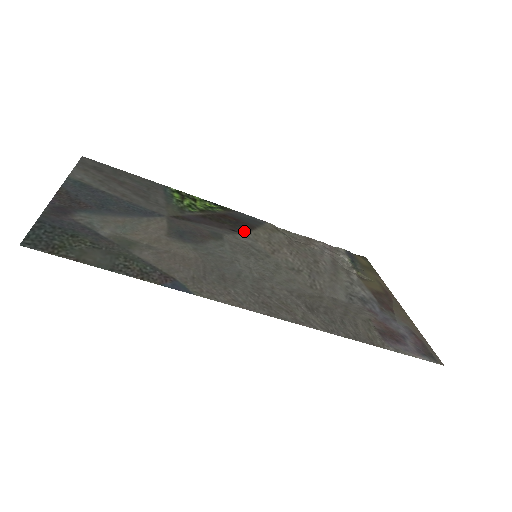
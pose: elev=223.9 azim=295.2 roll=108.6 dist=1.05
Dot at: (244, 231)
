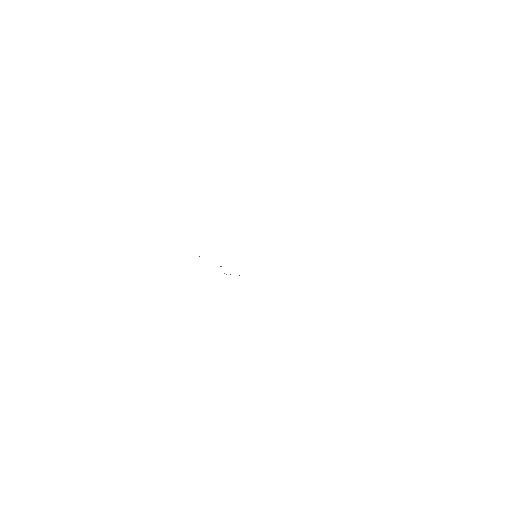
Dot at: occluded
